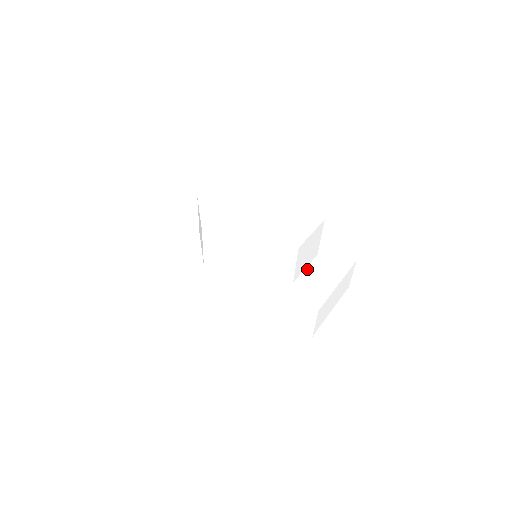
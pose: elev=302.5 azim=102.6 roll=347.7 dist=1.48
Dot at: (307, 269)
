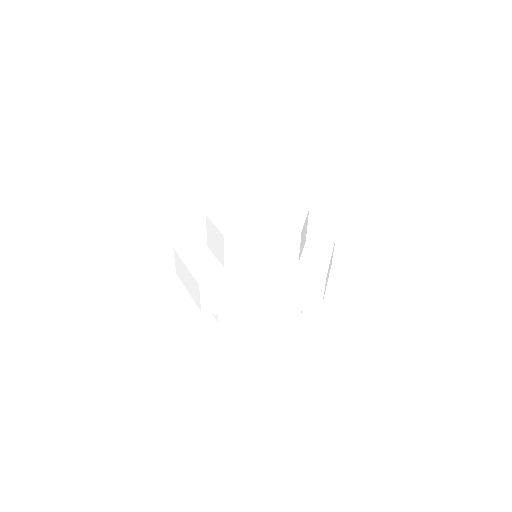
Dot at: (304, 252)
